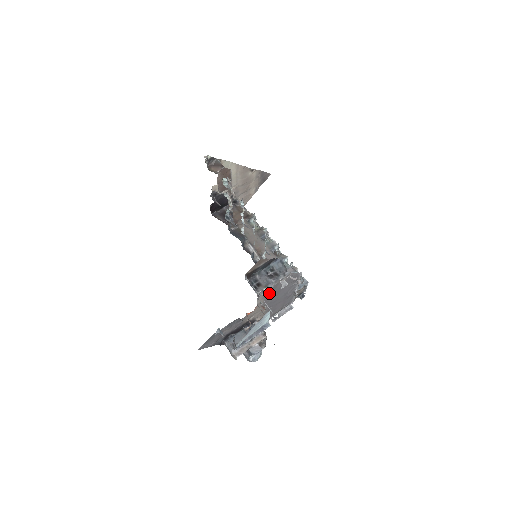
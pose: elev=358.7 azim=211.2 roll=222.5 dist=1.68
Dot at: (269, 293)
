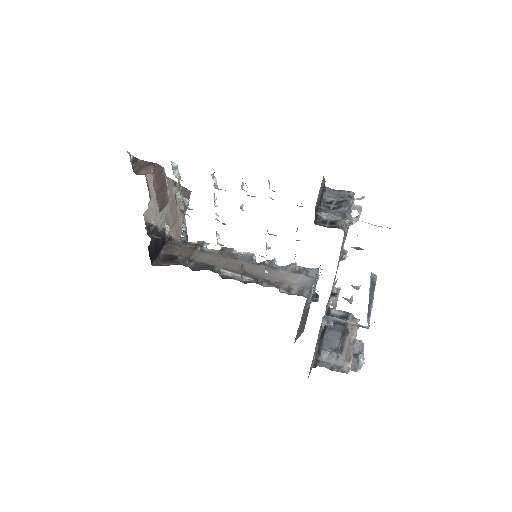
Dot at: occluded
